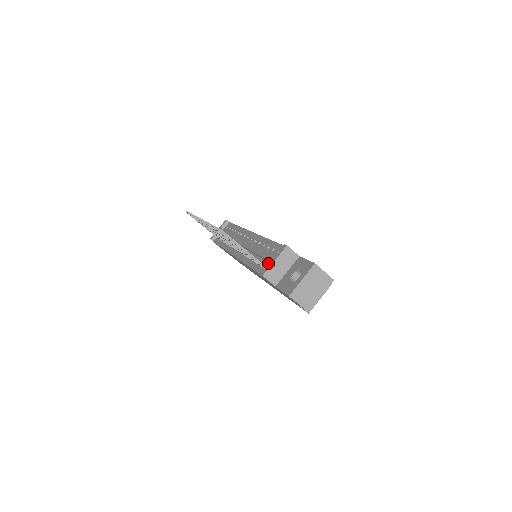
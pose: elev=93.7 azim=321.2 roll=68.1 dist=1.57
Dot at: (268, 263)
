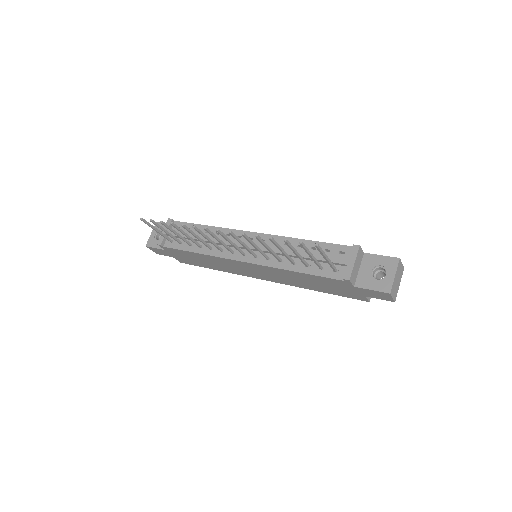
Dot at: (334, 265)
